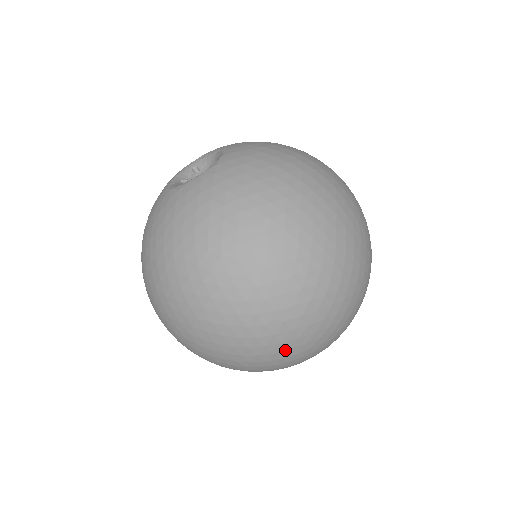
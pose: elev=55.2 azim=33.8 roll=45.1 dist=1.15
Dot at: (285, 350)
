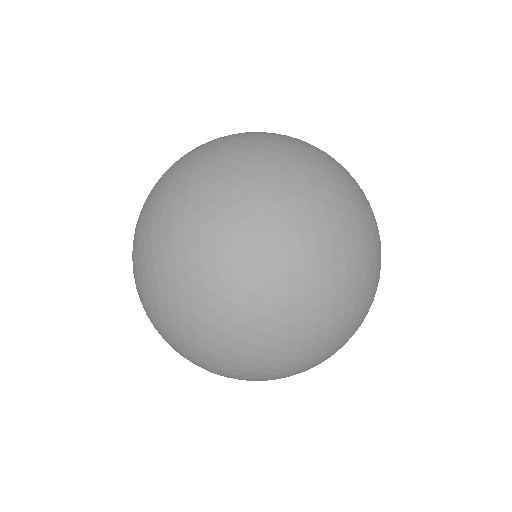
Dot at: (253, 359)
